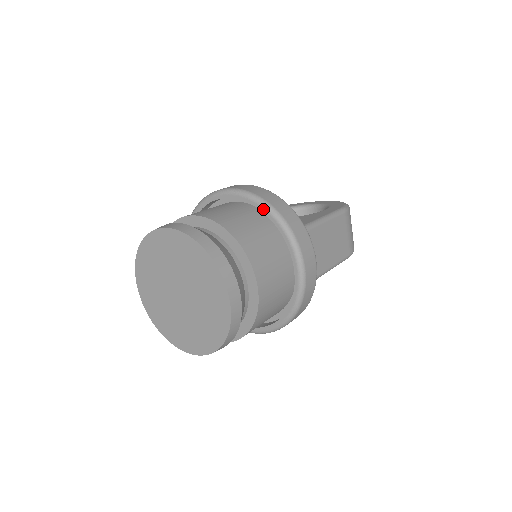
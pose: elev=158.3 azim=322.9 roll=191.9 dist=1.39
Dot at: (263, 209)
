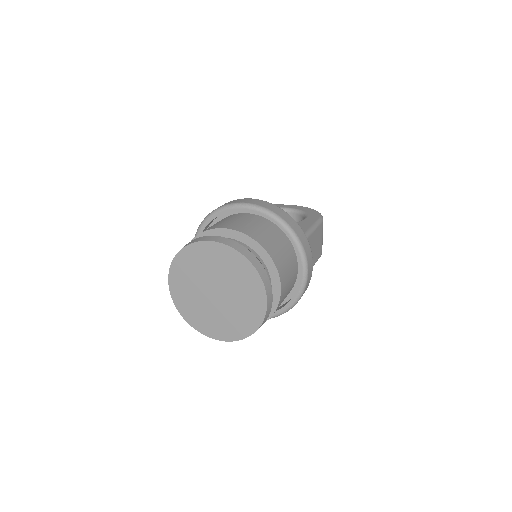
Dot at: (280, 225)
